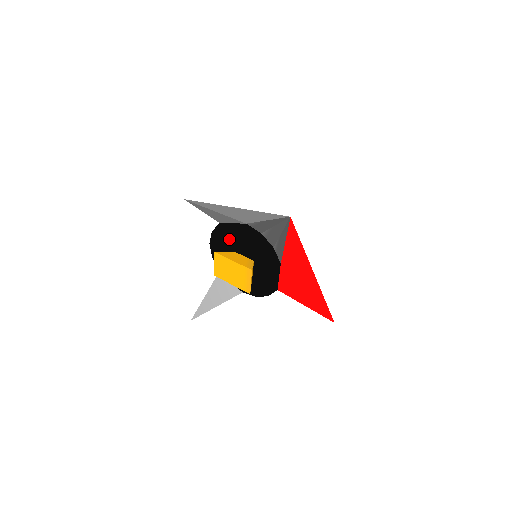
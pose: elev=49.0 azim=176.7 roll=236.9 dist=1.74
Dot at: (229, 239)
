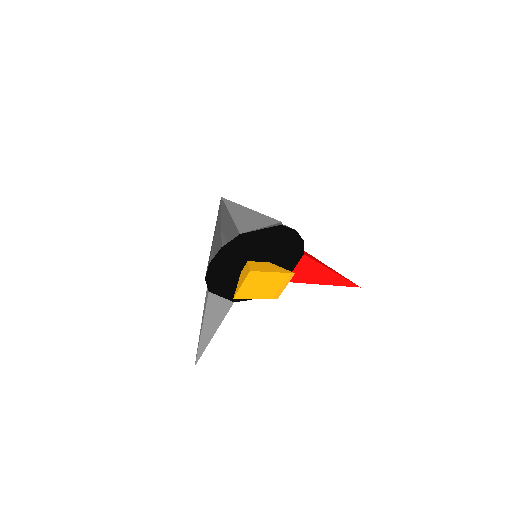
Dot at: (245, 249)
